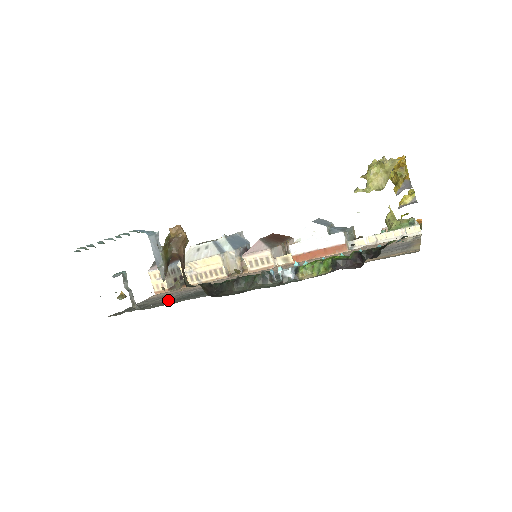
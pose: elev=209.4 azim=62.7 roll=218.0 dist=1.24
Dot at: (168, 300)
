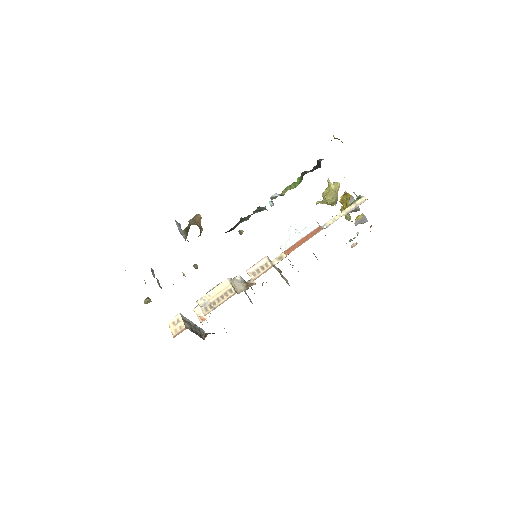
Dot at: occluded
